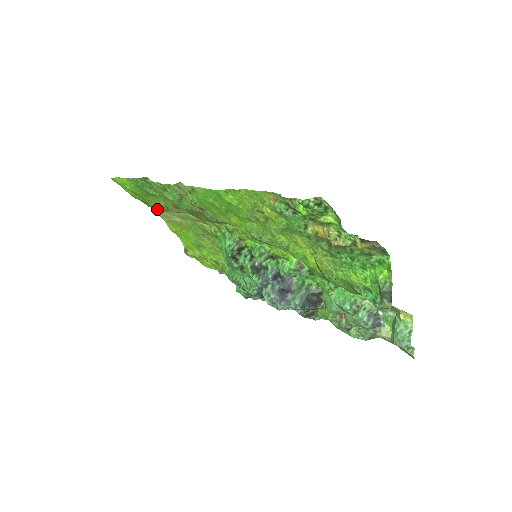
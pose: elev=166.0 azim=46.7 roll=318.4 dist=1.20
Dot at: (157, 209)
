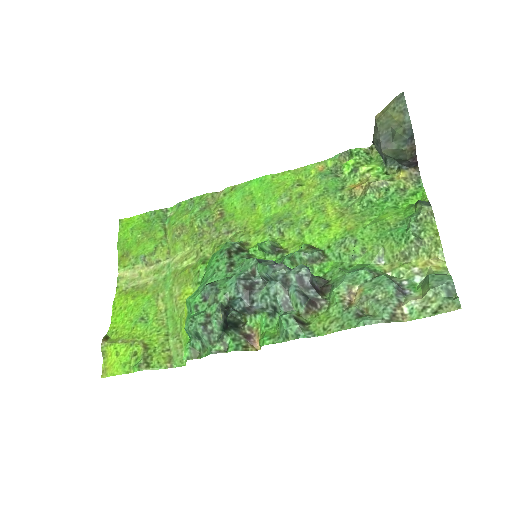
Dot at: (128, 268)
